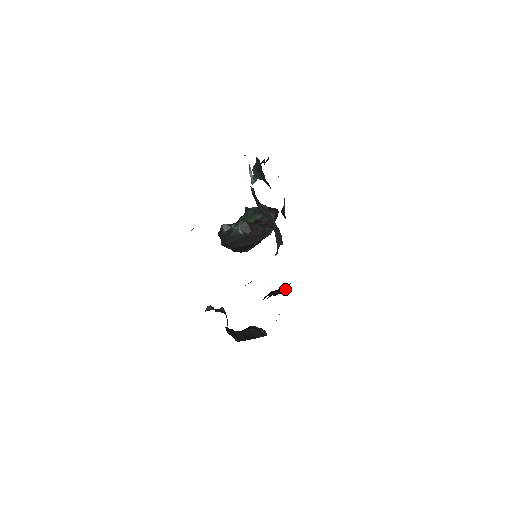
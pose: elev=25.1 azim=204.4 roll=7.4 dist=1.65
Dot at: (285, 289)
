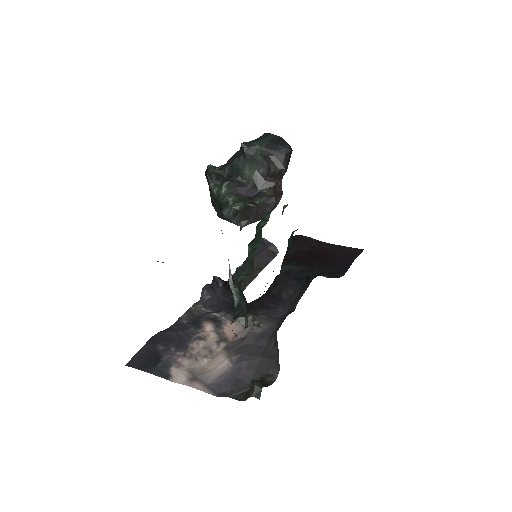
Dot at: (292, 299)
